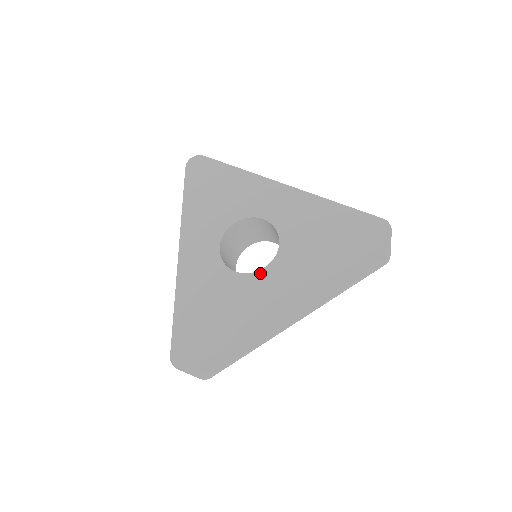
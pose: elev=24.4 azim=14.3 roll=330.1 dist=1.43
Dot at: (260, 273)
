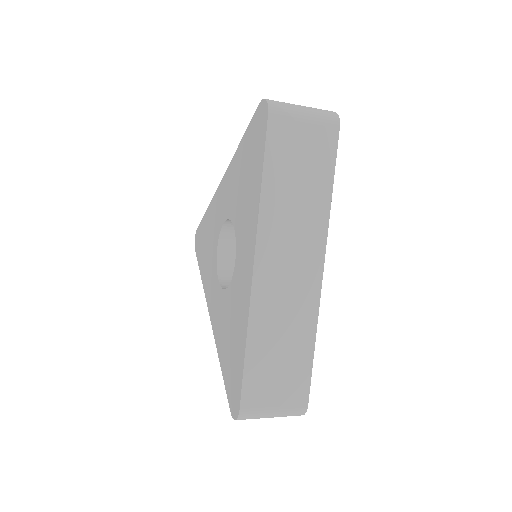
Dot at: (235, 267)
